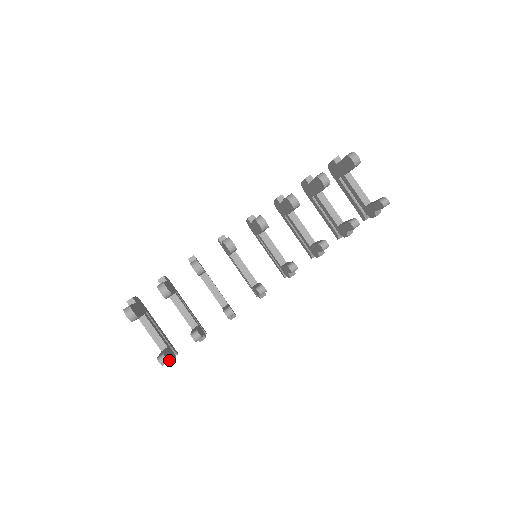
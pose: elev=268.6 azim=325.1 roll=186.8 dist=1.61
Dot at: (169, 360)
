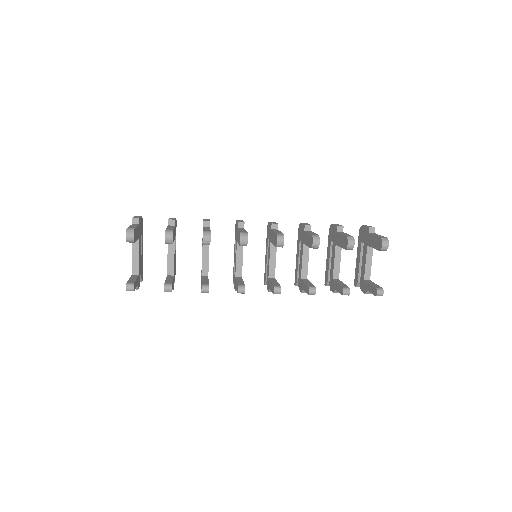
Dot at: occluded
